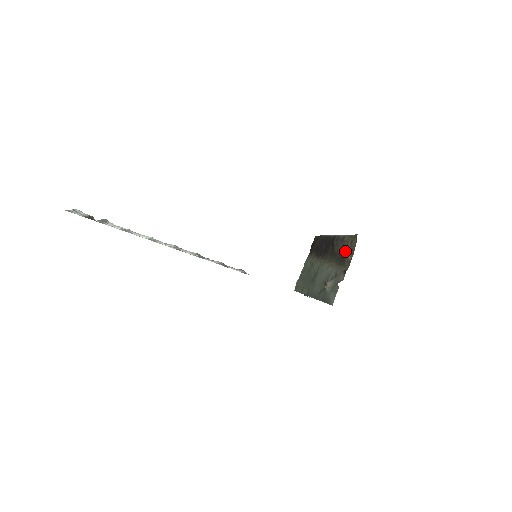
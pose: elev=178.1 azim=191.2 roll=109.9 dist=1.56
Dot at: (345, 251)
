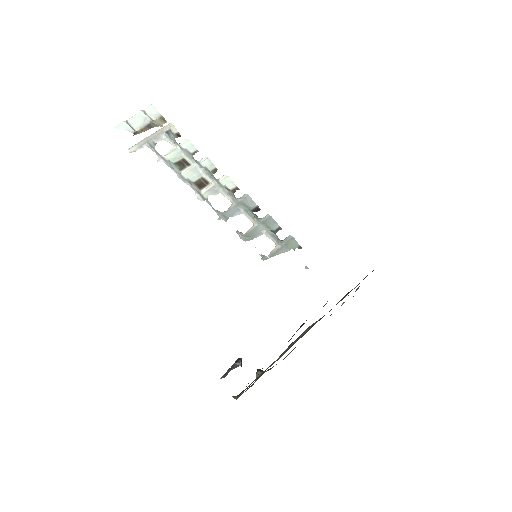
Dot at: occluded
